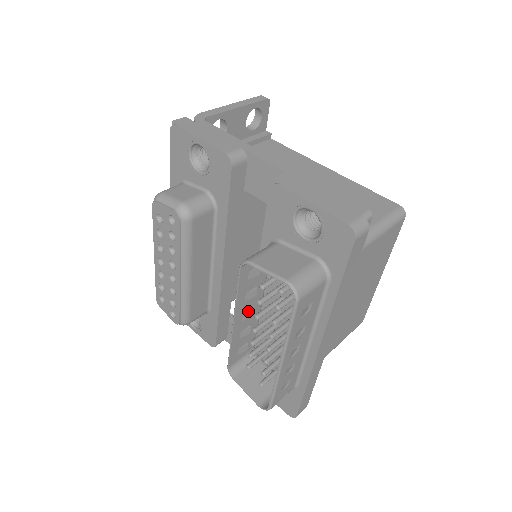
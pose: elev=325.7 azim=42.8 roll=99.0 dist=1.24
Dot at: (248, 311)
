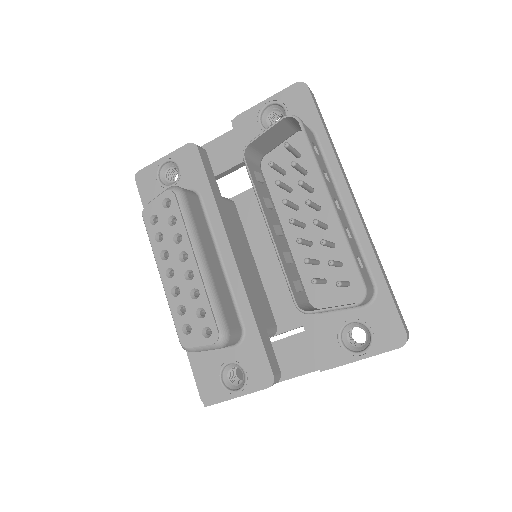
Dot at: (276, 225)
